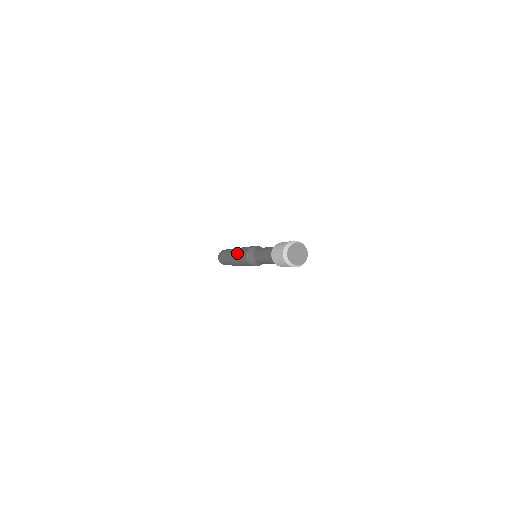
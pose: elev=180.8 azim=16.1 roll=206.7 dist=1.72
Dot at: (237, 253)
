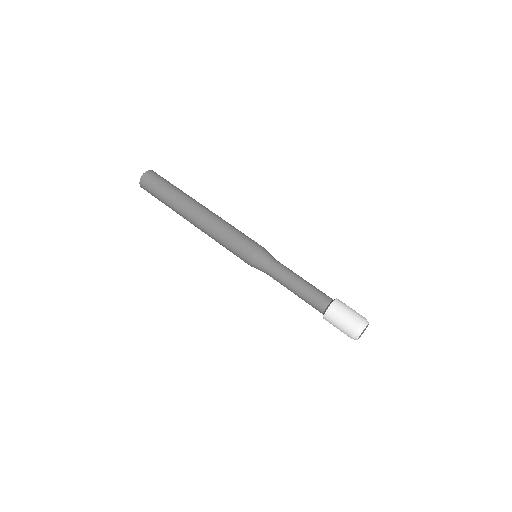
Dot at: (216, 241)
